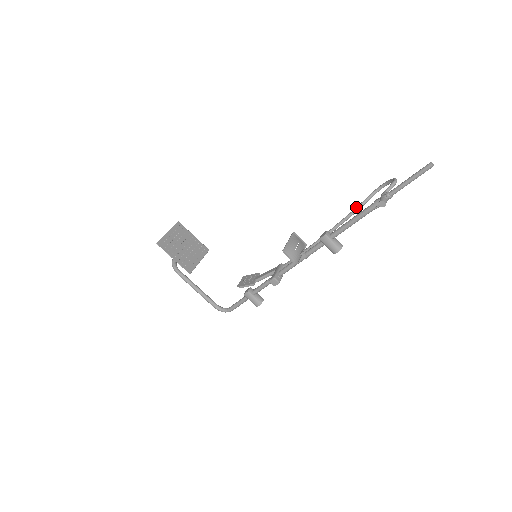
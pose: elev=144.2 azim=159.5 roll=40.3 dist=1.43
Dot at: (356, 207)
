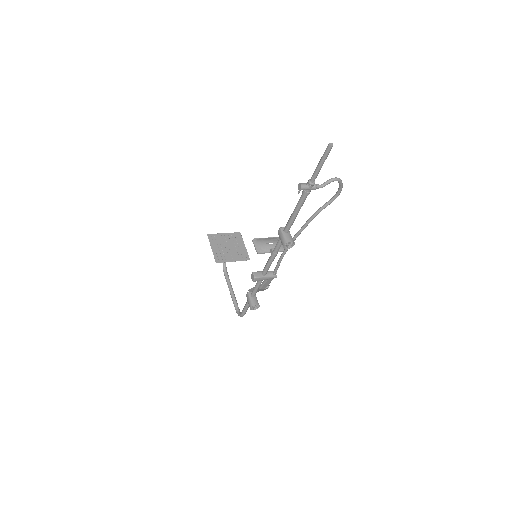
Dot at: (316, 211)
